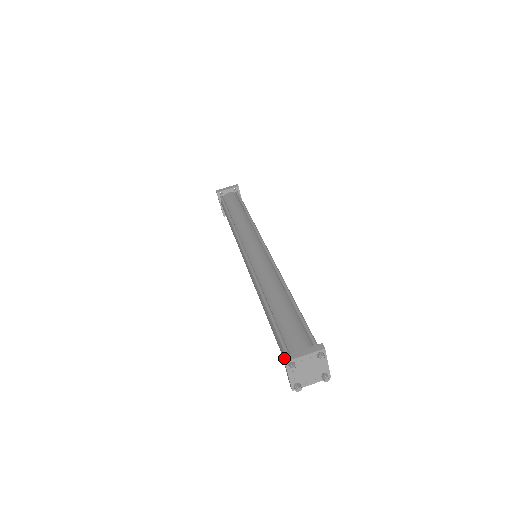
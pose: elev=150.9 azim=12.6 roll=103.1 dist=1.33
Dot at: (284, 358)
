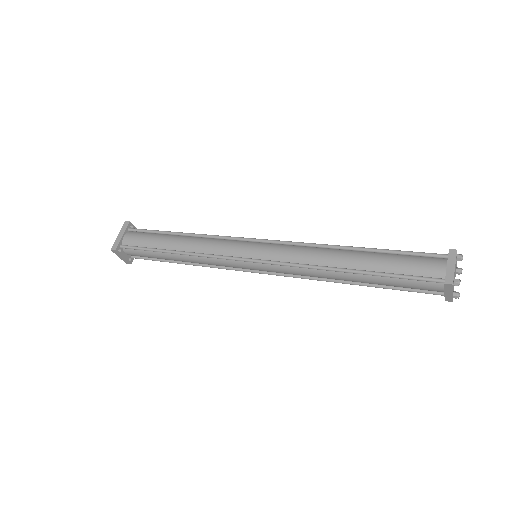
Dot at: (452, 249)
